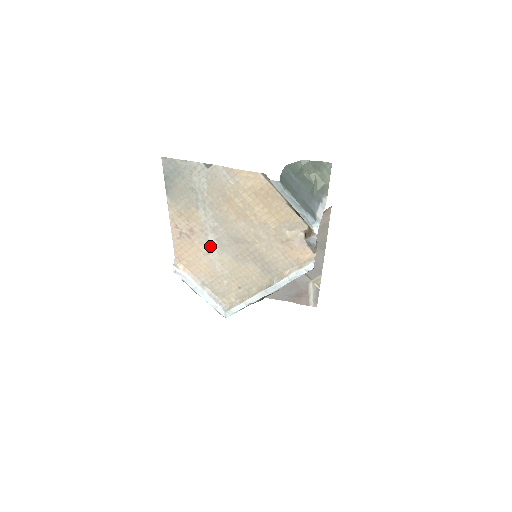
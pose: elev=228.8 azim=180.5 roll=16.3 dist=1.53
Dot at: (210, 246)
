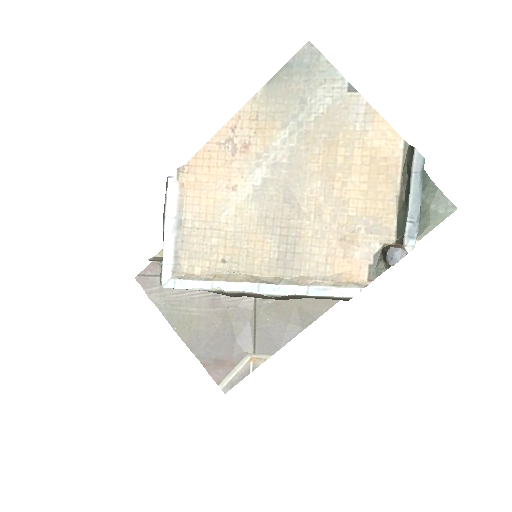
Dot at: (247, 182)
